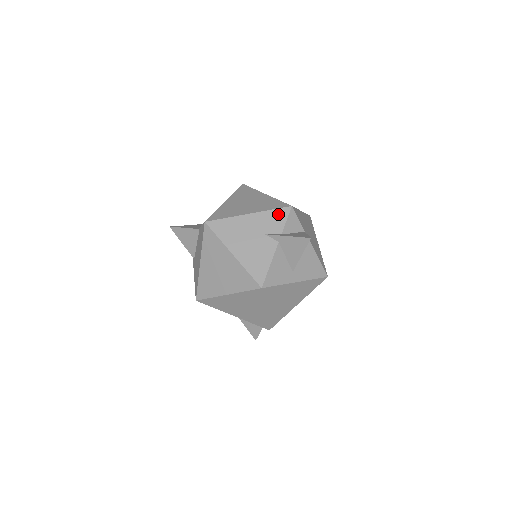
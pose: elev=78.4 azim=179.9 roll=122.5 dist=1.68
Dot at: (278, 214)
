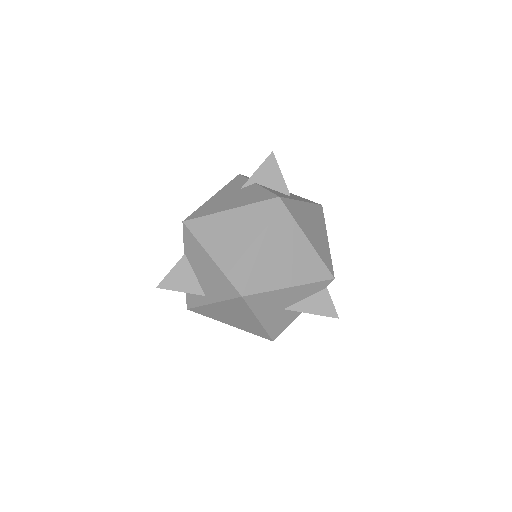
Dot at: (235, 181)
